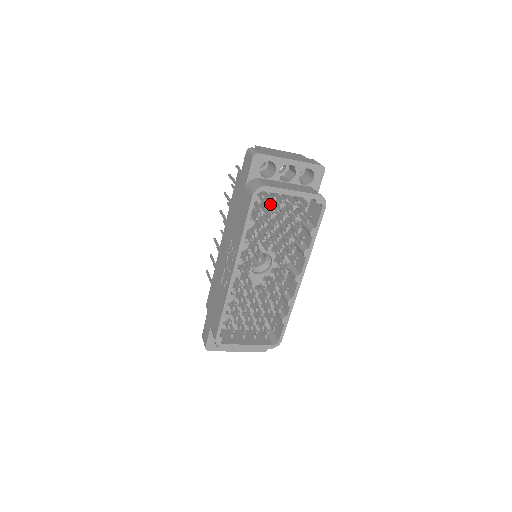
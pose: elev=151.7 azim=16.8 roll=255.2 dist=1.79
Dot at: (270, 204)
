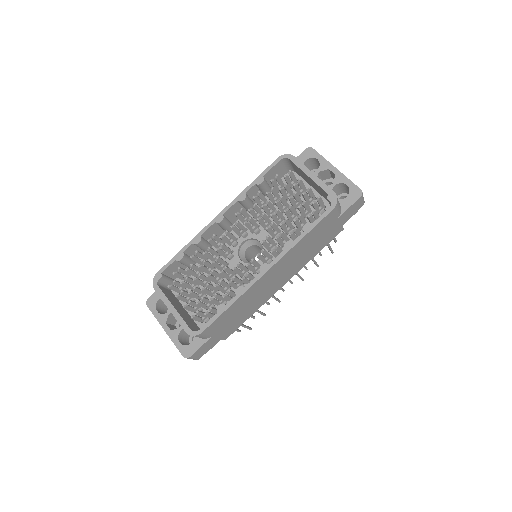
Dot at: occluded
